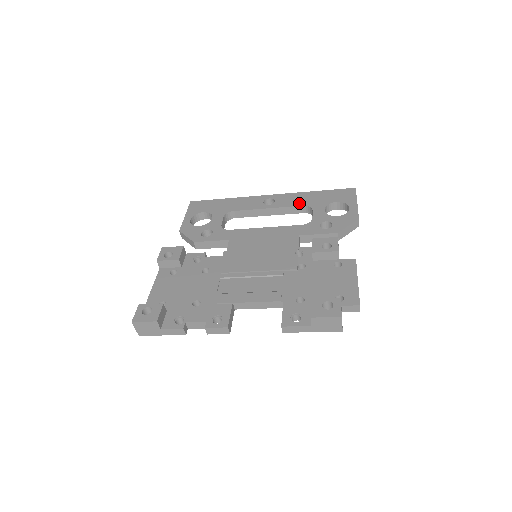
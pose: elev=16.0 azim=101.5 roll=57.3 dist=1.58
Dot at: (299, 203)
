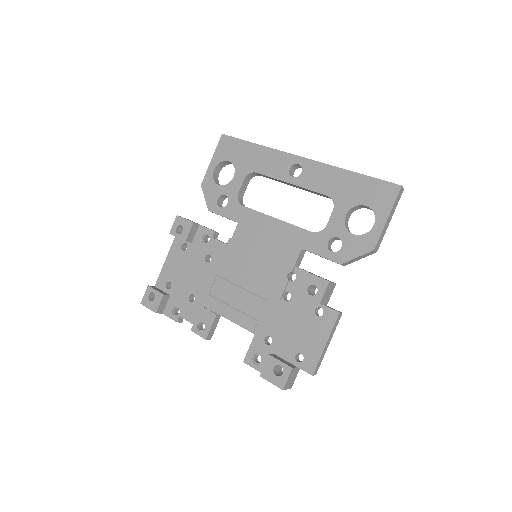
Dot at: (324, 189)
